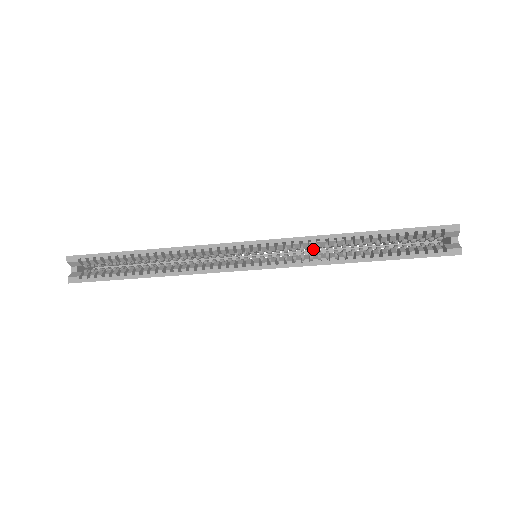
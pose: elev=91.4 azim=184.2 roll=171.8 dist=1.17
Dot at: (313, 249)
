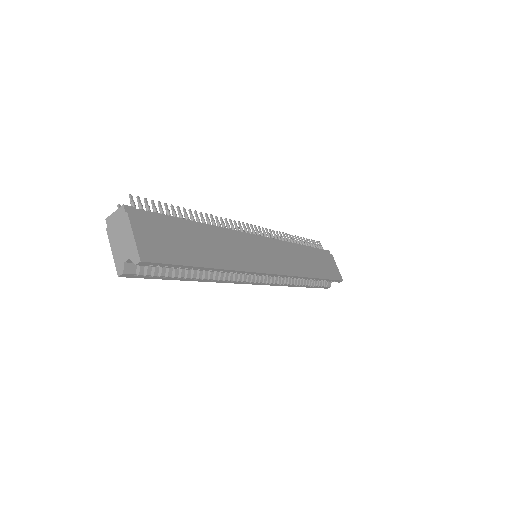
Dot at: occluded
